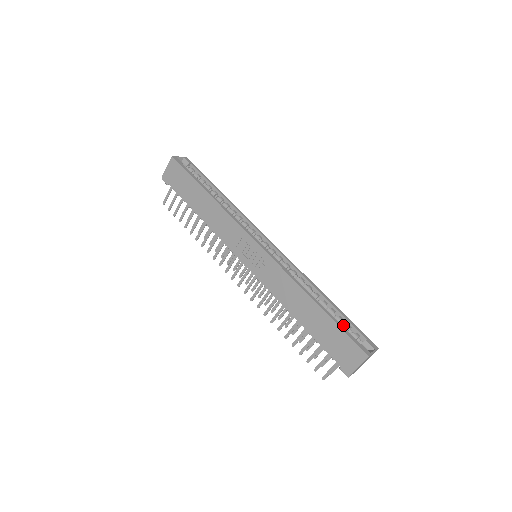
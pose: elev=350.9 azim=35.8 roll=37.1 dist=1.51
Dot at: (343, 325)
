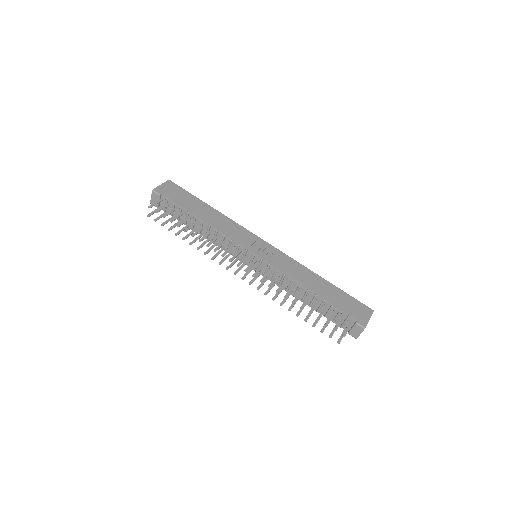
Dot at: occluded
